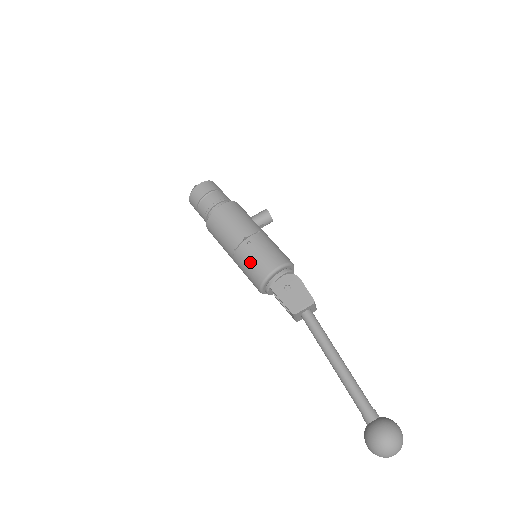
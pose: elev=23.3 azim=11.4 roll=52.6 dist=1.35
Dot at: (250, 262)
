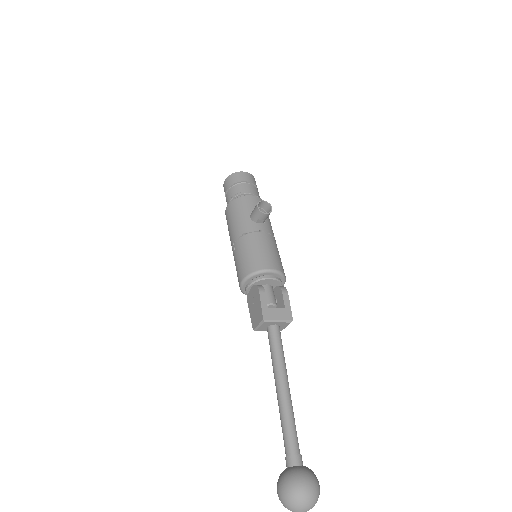
Dot at: occluded
